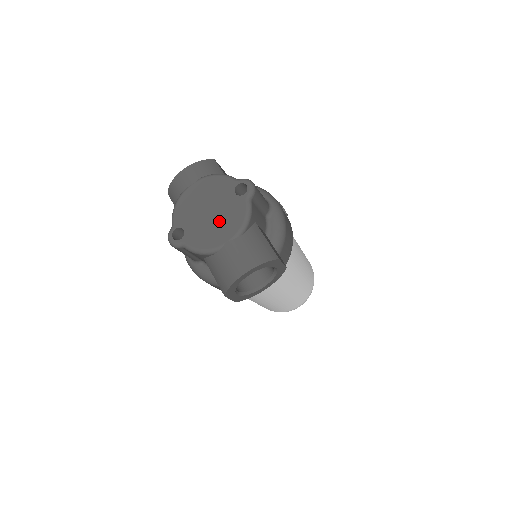
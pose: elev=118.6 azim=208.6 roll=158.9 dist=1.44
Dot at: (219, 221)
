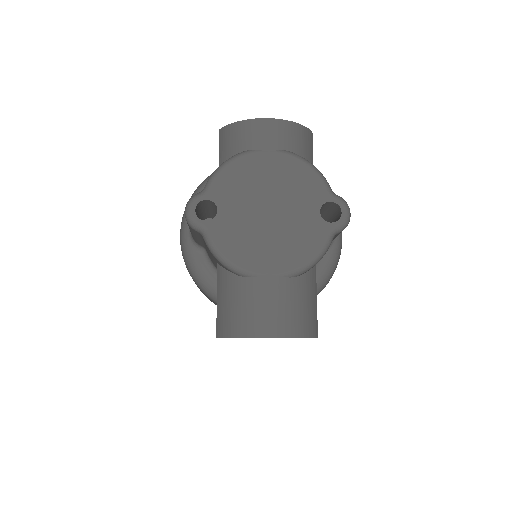
Dot at: (275, 235)
